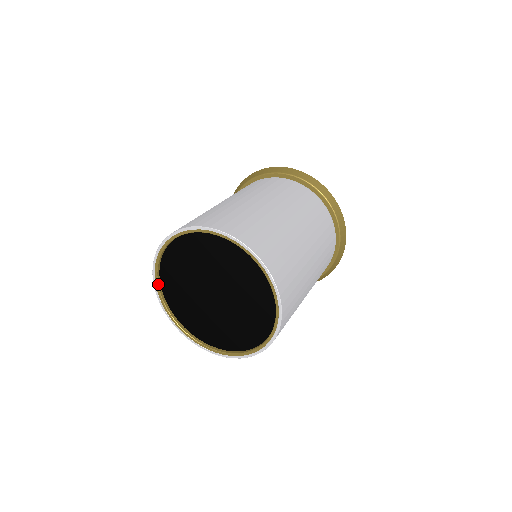
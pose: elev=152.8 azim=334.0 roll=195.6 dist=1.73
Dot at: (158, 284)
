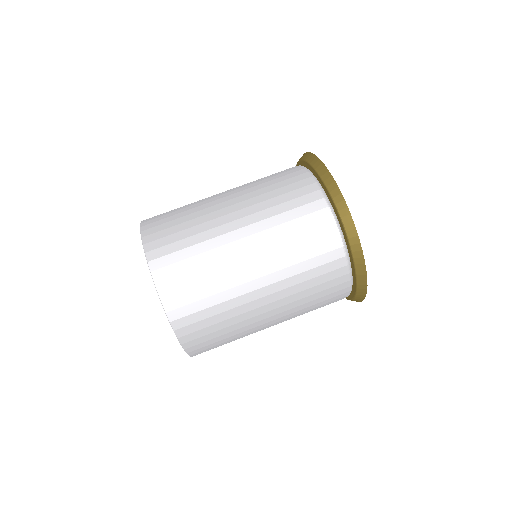
Dot at: occluded
